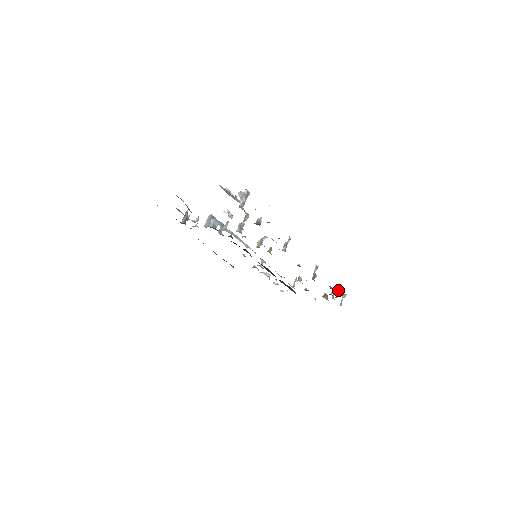
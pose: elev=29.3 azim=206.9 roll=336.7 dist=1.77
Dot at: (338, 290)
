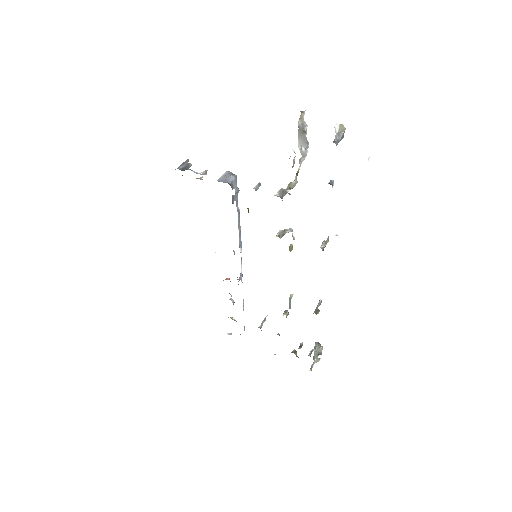
Dot at: (318, 348)
